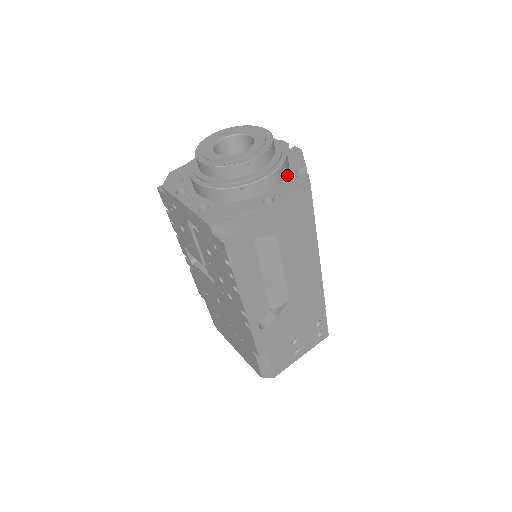
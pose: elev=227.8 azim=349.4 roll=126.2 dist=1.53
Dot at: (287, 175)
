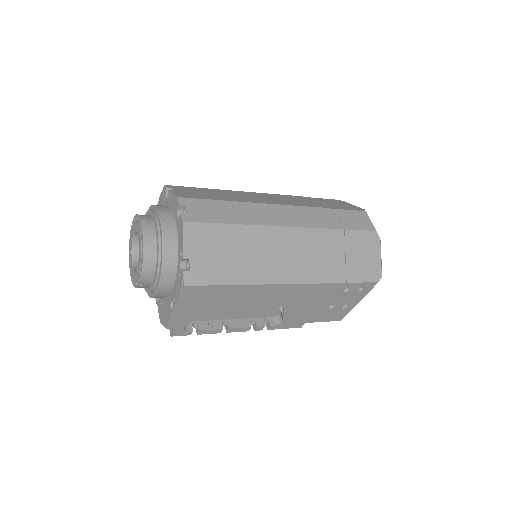
Dot at: (177, 269)
